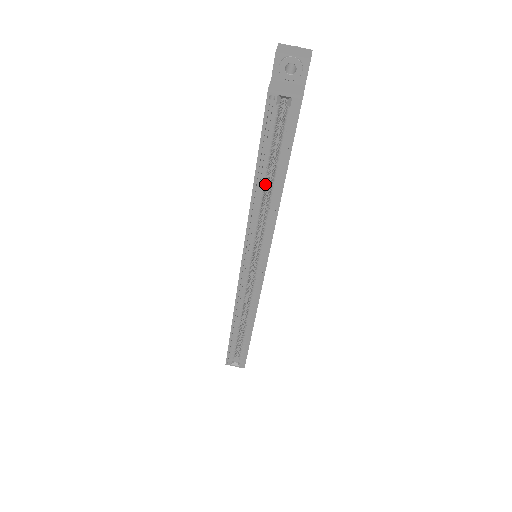
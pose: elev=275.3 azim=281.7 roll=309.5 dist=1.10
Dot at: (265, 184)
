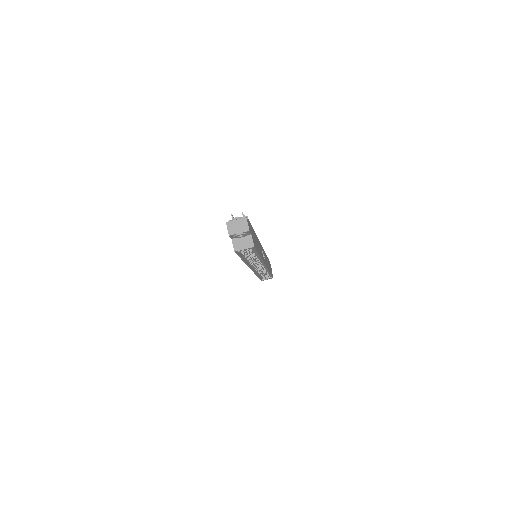
Dot at: (249, 257)
